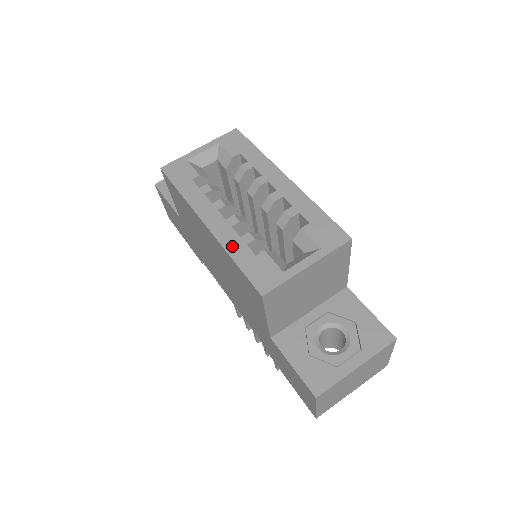
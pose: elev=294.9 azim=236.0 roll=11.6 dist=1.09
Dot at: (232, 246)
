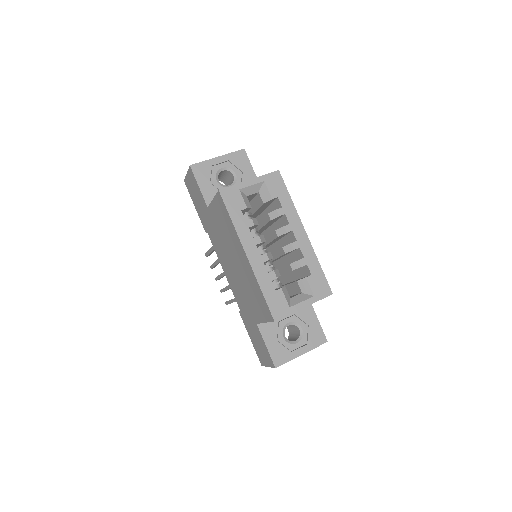
Dot at: (262, 279)
